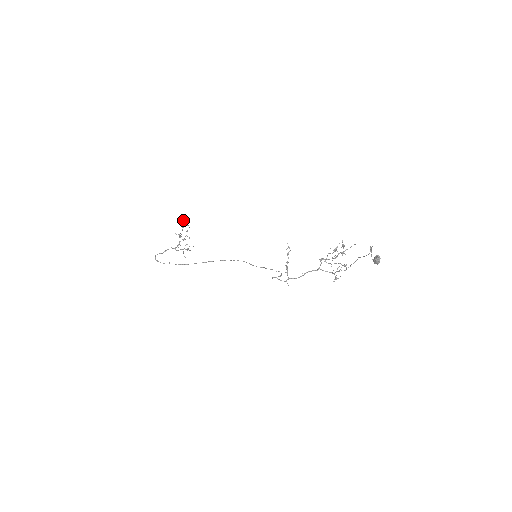
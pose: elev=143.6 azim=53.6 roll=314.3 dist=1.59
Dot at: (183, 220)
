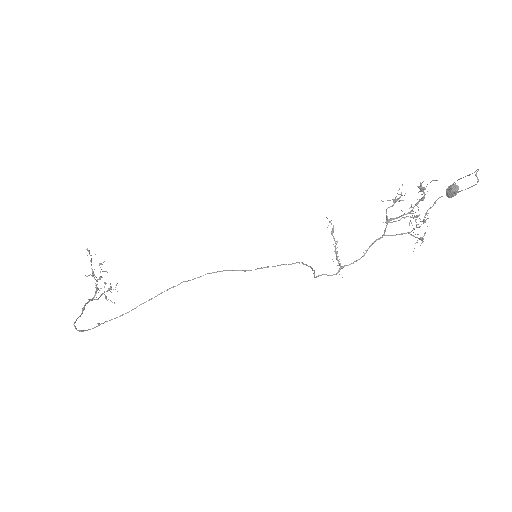
Dot at: (88, 250)
